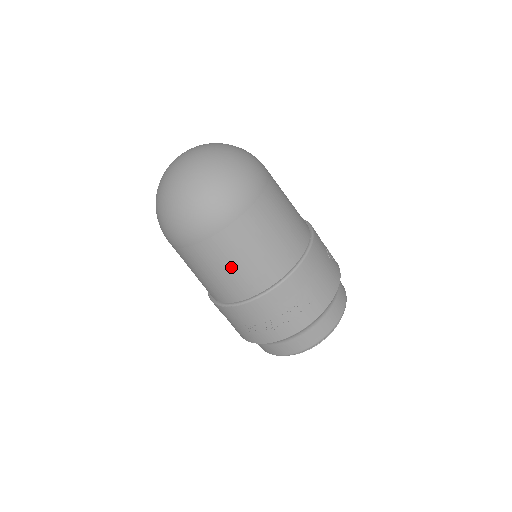
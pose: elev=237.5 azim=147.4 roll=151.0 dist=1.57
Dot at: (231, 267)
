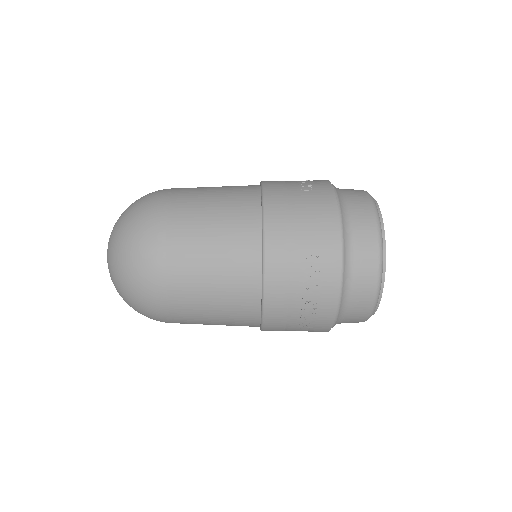
Dot at: (213, 301)
